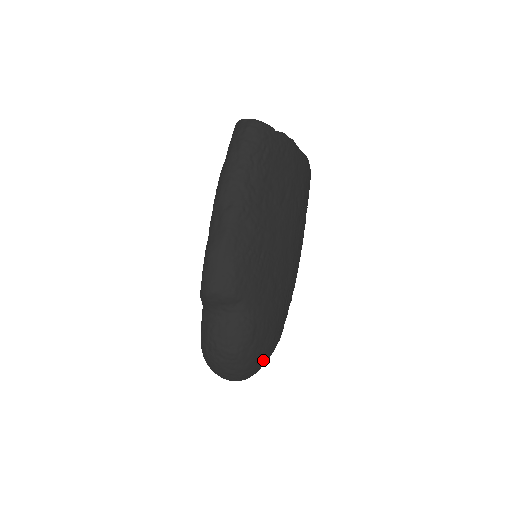
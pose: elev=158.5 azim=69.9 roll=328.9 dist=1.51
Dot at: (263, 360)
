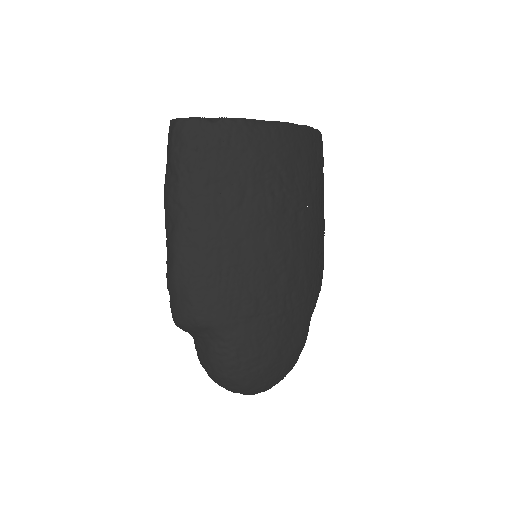
Dot at: (273, 374)
